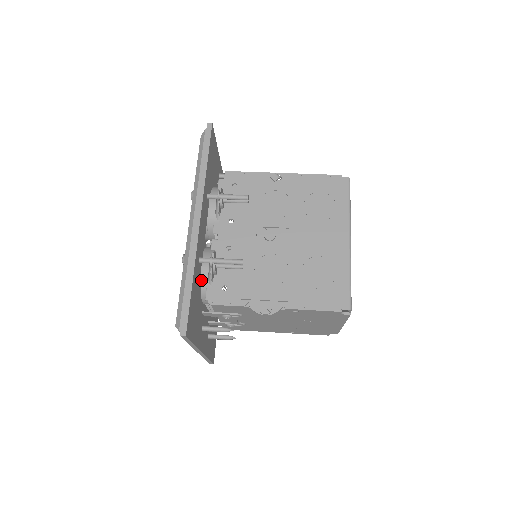
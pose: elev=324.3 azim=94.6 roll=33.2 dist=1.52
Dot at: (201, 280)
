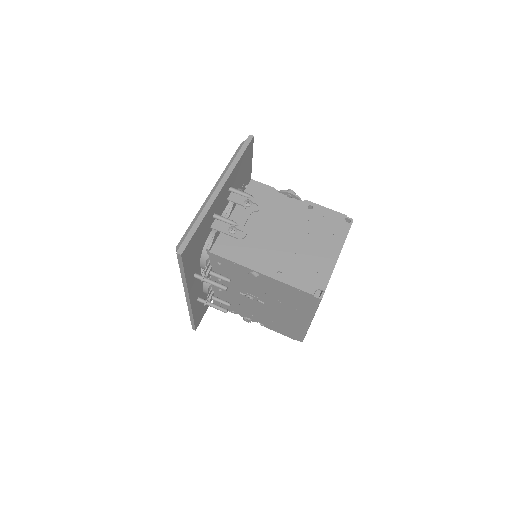
Dot at: (205, 293)
